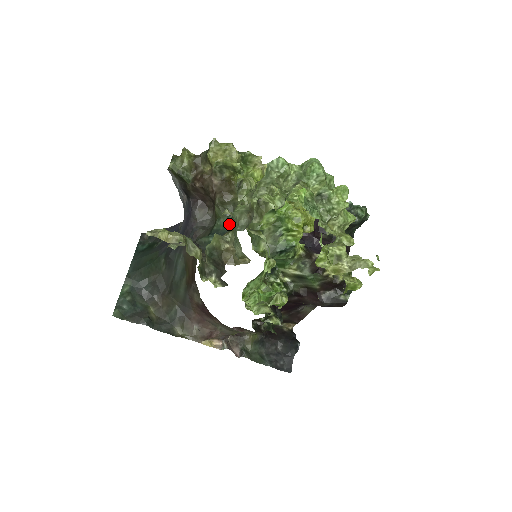
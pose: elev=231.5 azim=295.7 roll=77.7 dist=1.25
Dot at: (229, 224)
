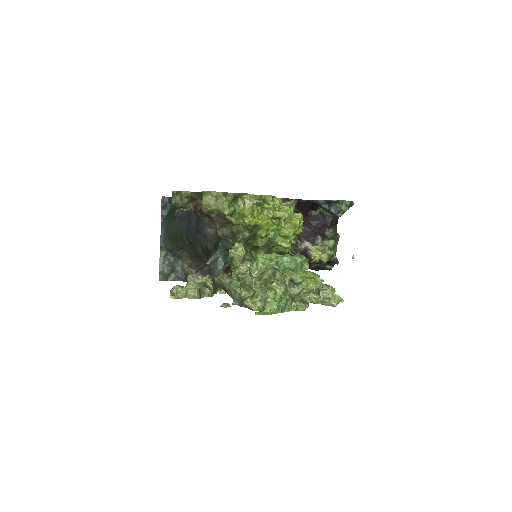
Dot at: (230, 245)
